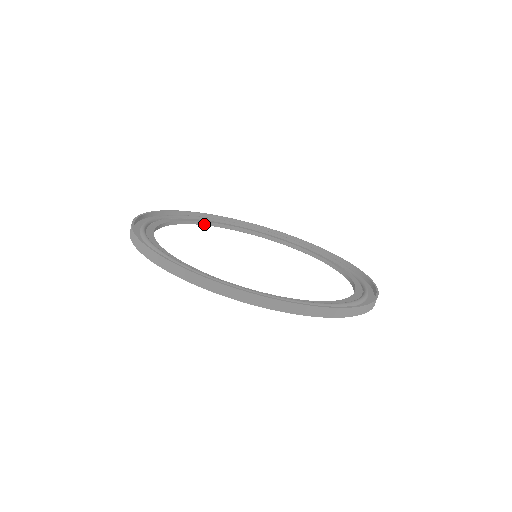
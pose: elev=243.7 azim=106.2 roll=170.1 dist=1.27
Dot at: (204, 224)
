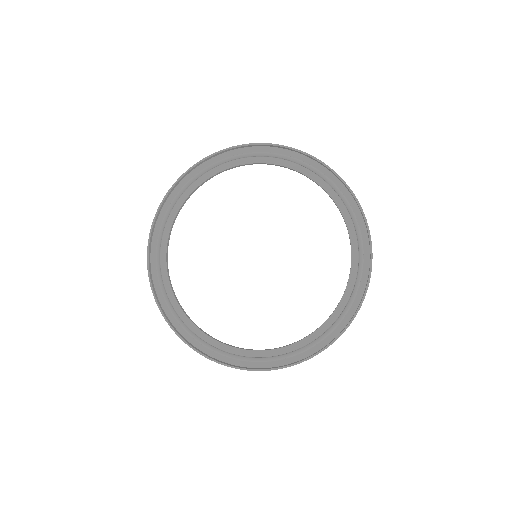
Dot at: occluded
